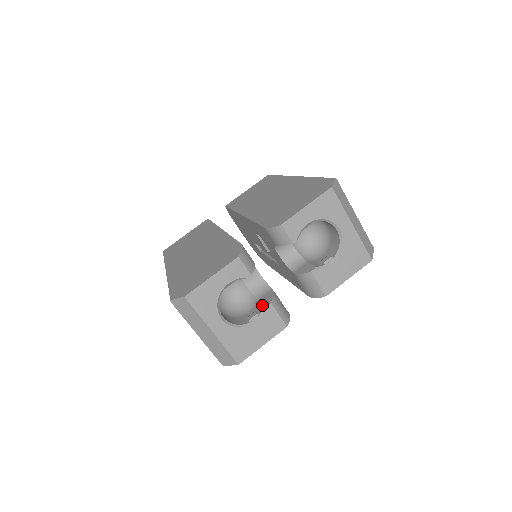
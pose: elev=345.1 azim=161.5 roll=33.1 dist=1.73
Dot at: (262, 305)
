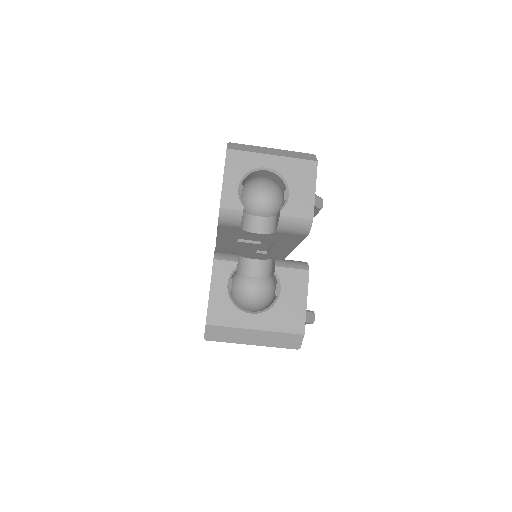
Dot at: (273, 275)
